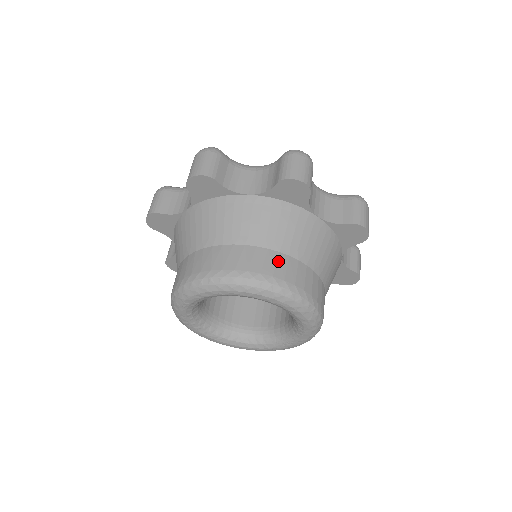
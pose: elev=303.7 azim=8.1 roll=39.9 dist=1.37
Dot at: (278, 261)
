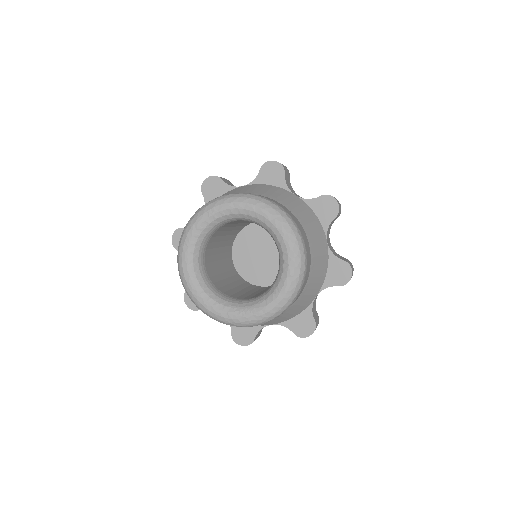
Dot at: (300, 225)
